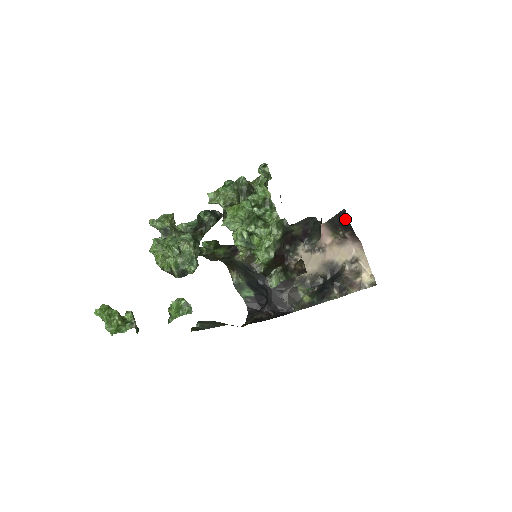
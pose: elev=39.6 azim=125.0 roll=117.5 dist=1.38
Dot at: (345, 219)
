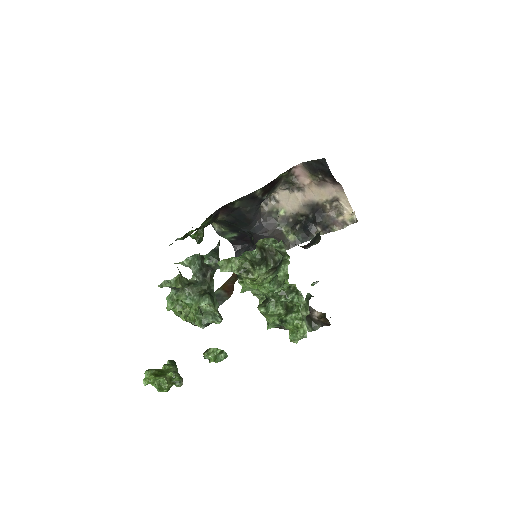
Dot at: (325, 168)
